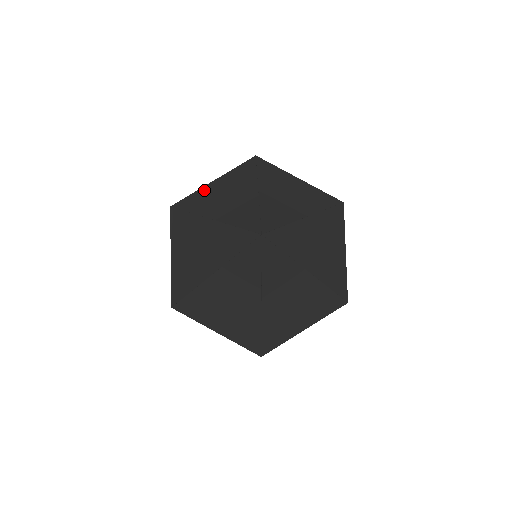
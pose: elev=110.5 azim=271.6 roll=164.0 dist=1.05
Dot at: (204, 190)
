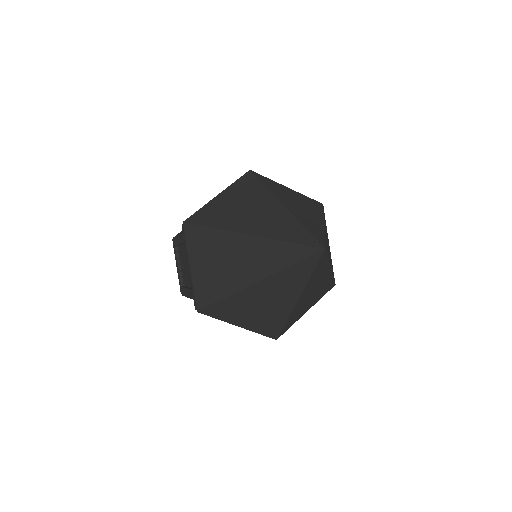
Dot at: (215, 205)
